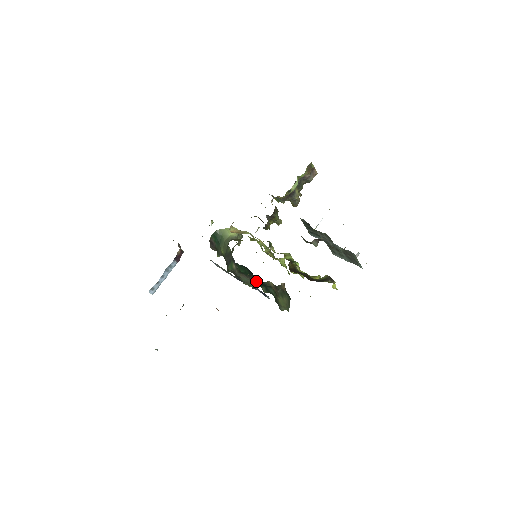
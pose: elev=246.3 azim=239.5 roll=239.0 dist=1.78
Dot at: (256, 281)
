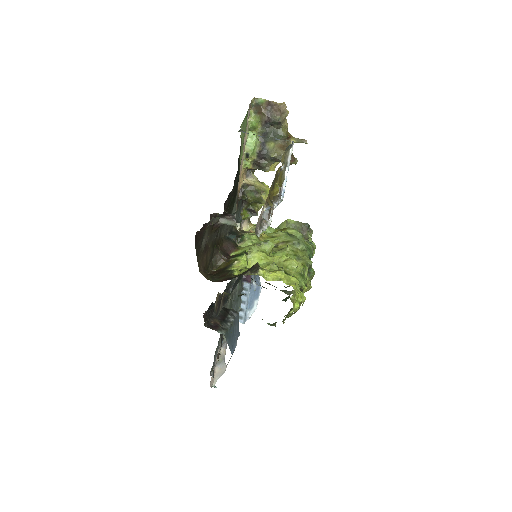
Dot at: occluded
